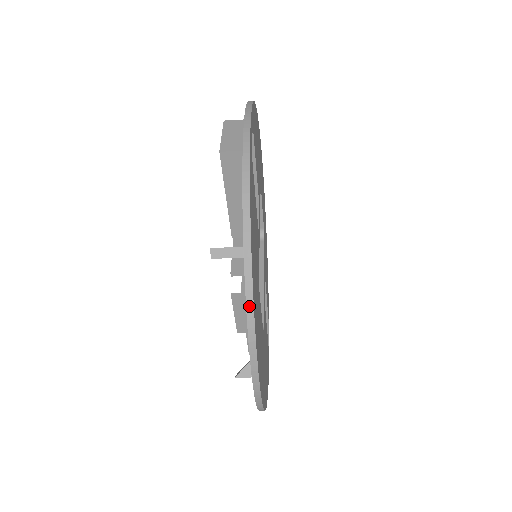
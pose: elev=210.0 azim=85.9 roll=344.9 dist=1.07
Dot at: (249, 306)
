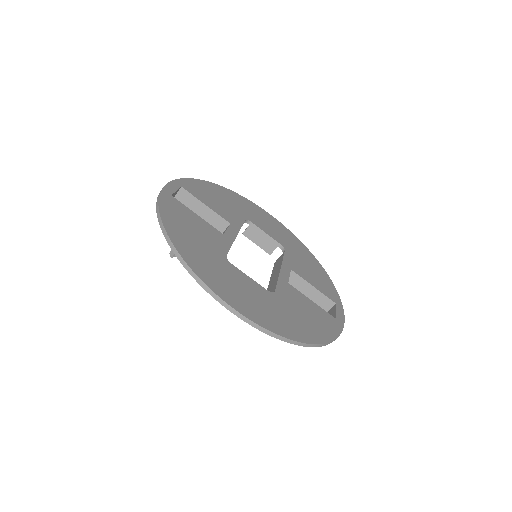
Dot at: (180, 259)
